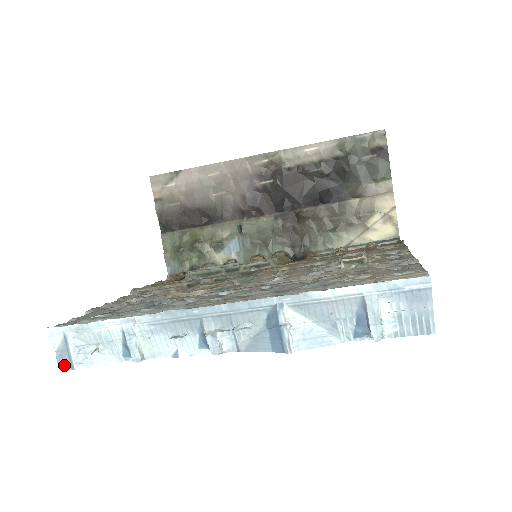
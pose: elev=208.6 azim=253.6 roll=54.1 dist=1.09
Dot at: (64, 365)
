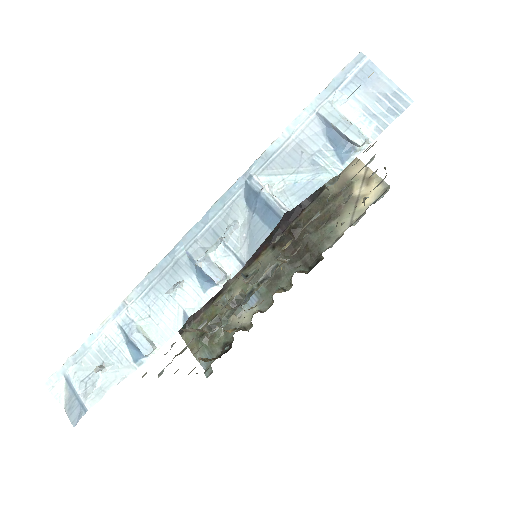
Dot at: (77, 416)
